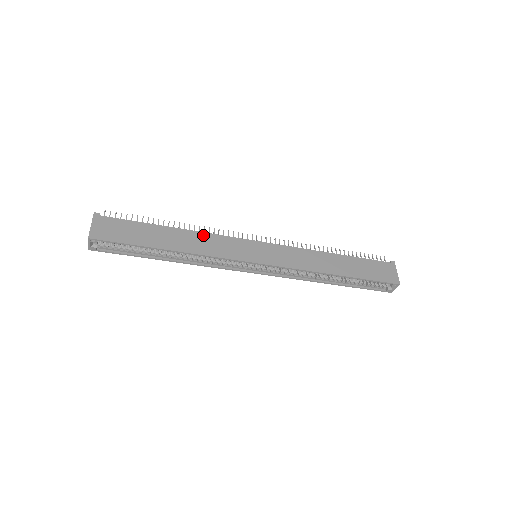
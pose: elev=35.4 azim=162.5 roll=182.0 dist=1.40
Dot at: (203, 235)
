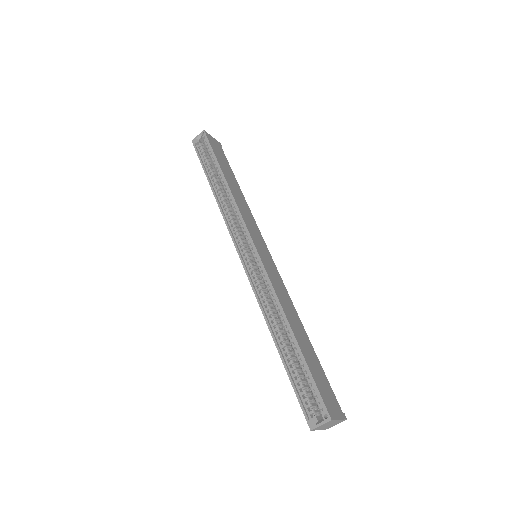
Dot at: (248, 208)
